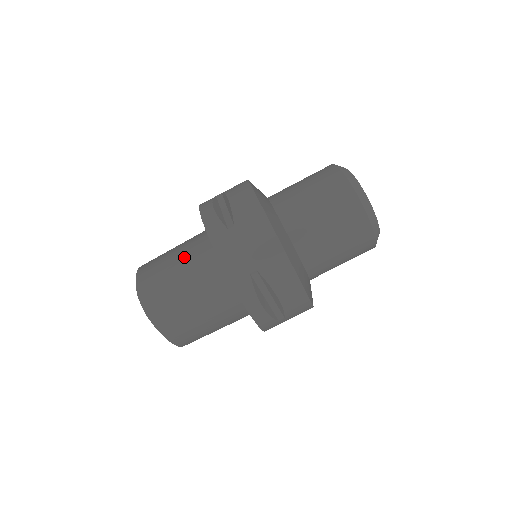
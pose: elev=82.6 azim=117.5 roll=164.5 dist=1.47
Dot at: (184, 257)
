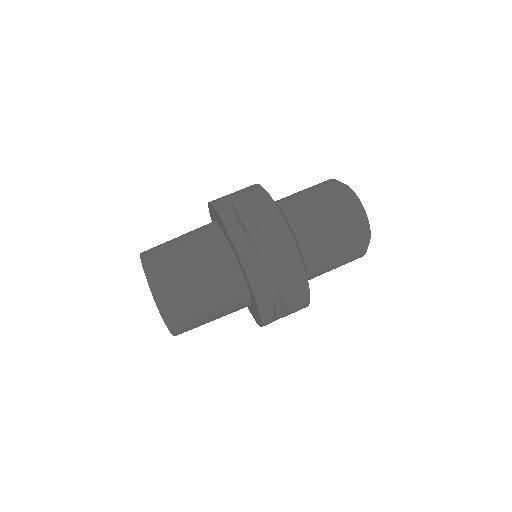
Dot at: (202, 265)
